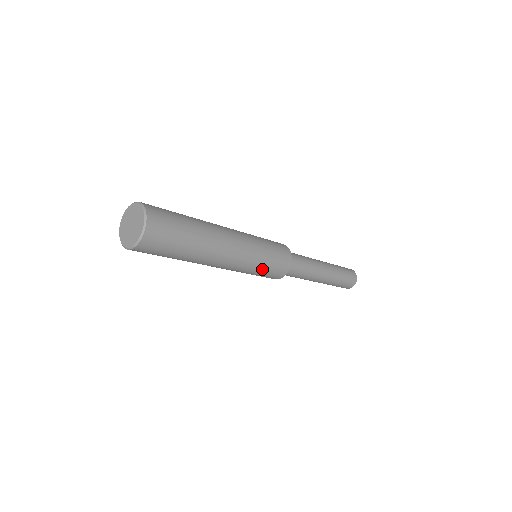
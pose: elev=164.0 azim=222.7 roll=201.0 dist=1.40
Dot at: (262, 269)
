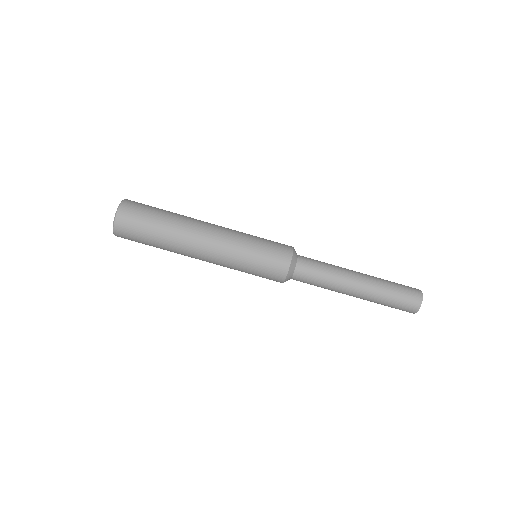
Dot at: (249, 272)
